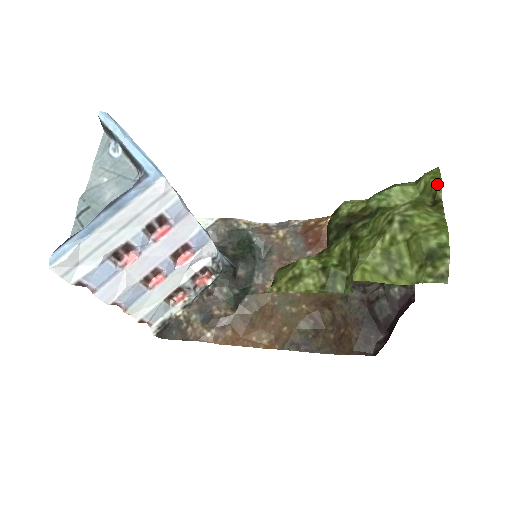
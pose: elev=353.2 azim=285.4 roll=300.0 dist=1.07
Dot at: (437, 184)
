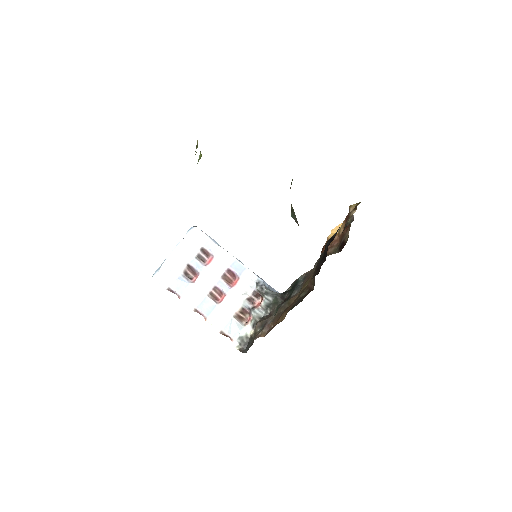
Dot at: occluded
